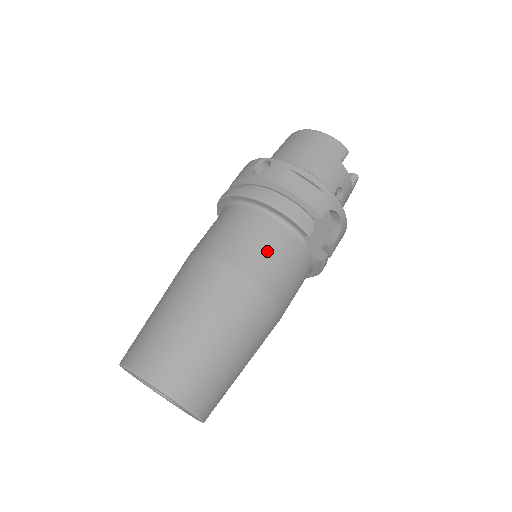
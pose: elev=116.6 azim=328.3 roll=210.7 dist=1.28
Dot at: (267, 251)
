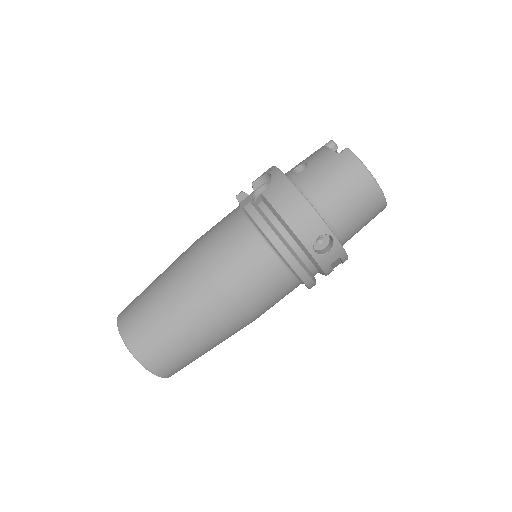
Dot at: occluded
